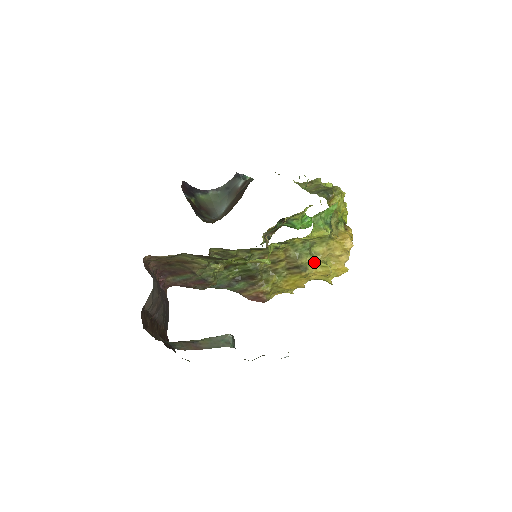
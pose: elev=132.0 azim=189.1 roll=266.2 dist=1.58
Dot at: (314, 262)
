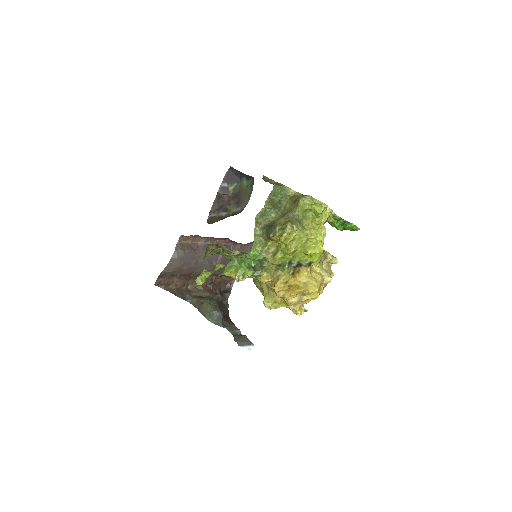
Dot at: (263, 291)
